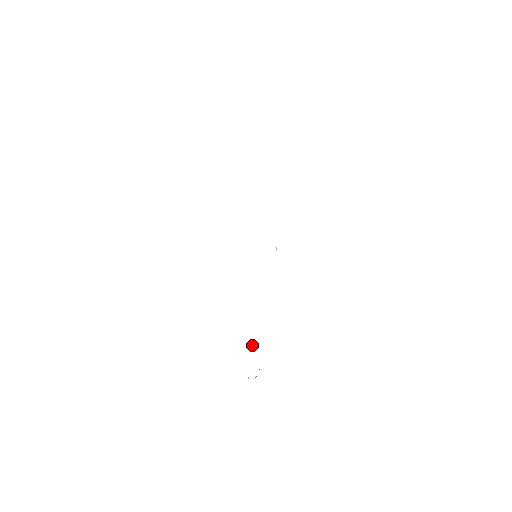
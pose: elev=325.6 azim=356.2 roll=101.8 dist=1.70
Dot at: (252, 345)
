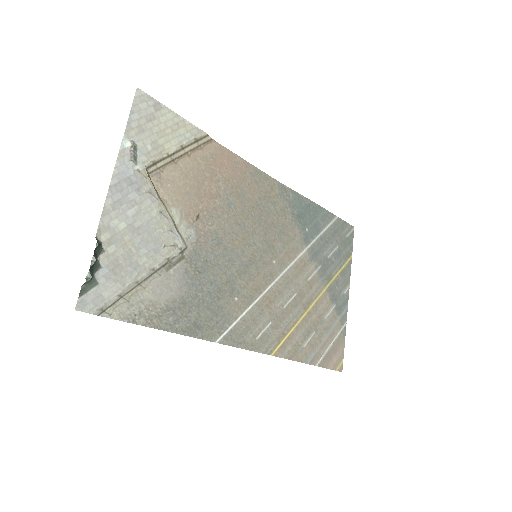
Dot at: (135, 274)
